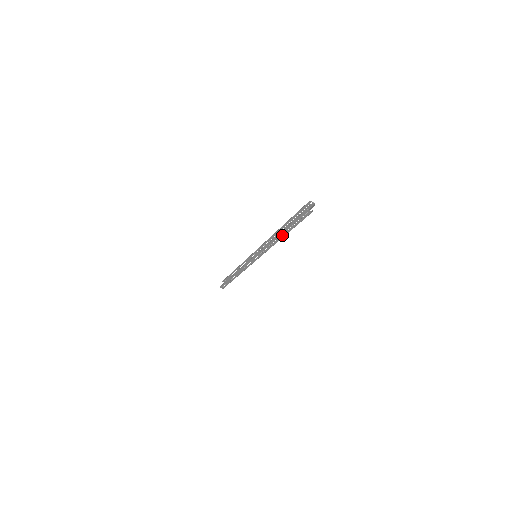
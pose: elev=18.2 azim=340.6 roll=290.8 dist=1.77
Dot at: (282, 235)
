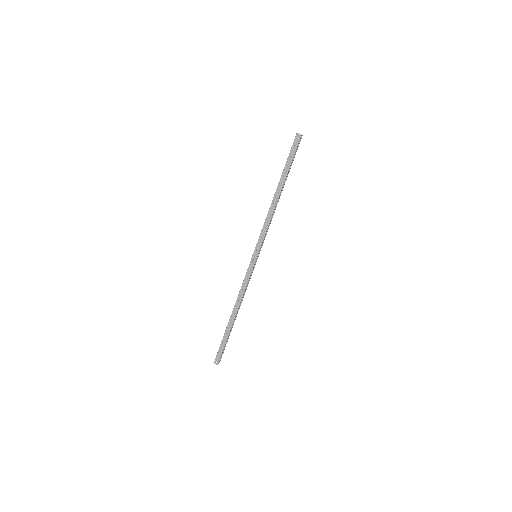
Dot at: (280, 188)
